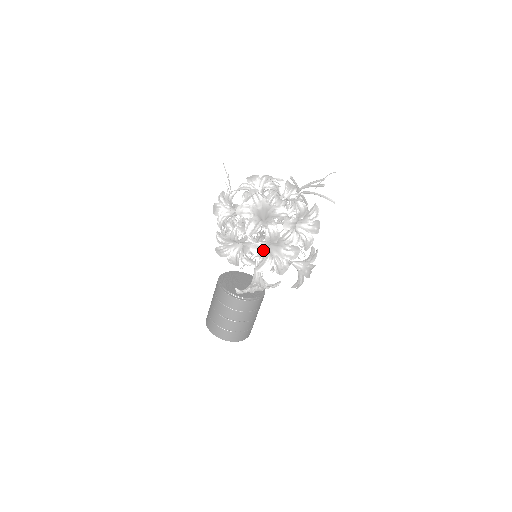
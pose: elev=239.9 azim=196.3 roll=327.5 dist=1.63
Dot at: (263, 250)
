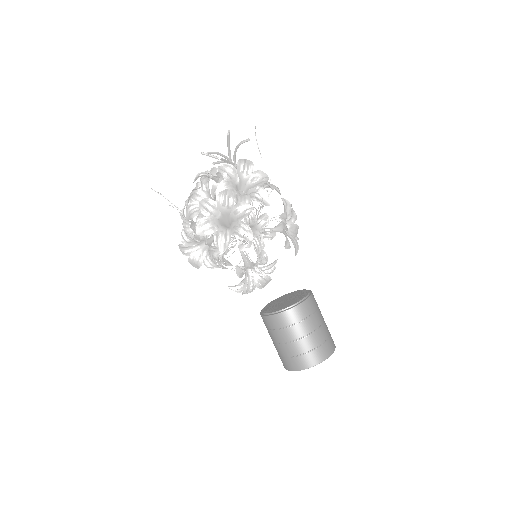
Dot at: (210, 226)
